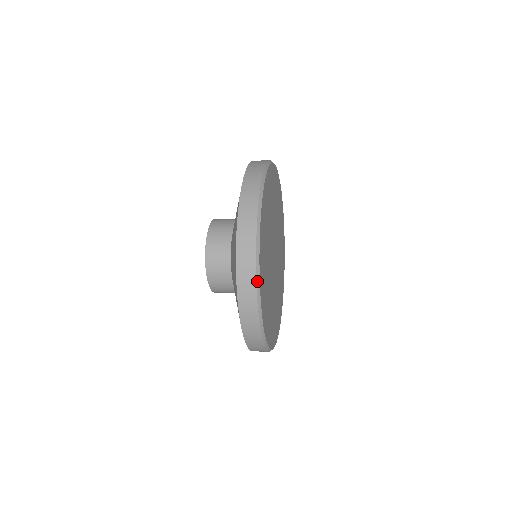
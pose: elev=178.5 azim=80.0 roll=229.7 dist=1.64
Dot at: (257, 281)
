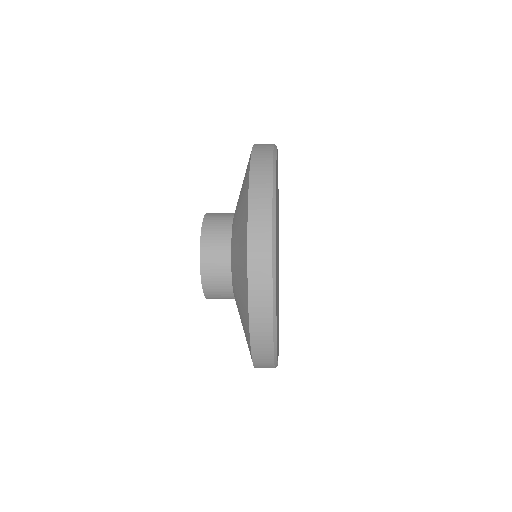
Dot at: (275, 357)
